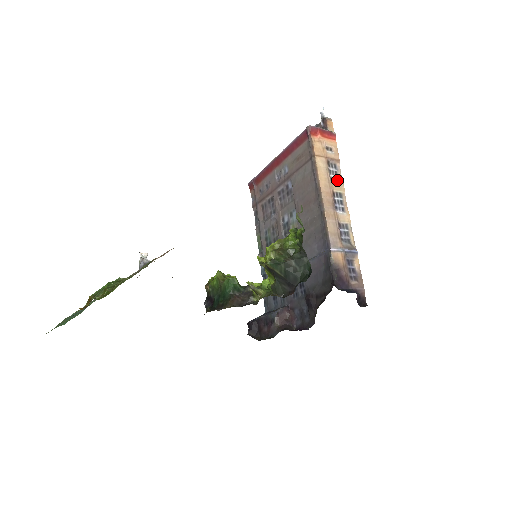
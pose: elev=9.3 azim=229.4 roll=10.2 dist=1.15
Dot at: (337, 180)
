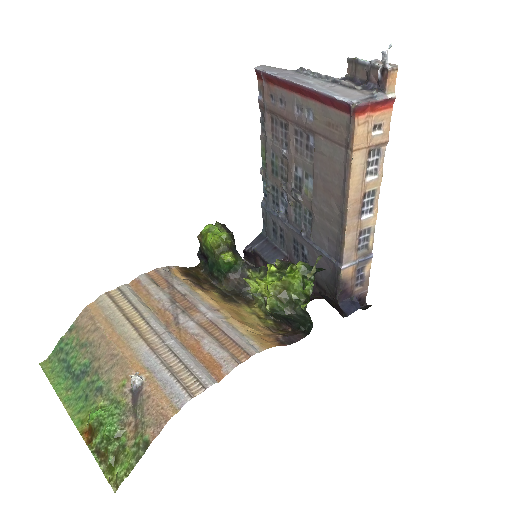
Dot at: (375, 172)
